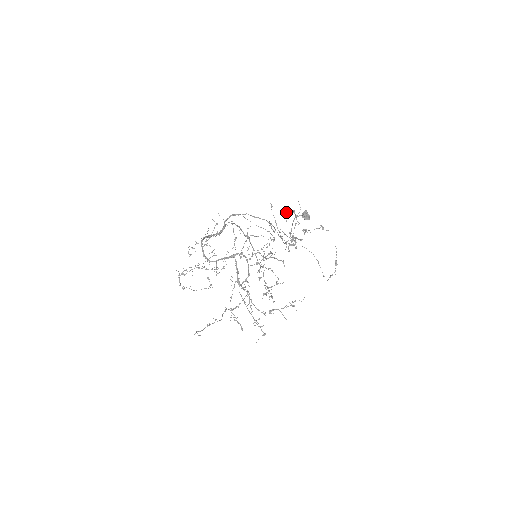
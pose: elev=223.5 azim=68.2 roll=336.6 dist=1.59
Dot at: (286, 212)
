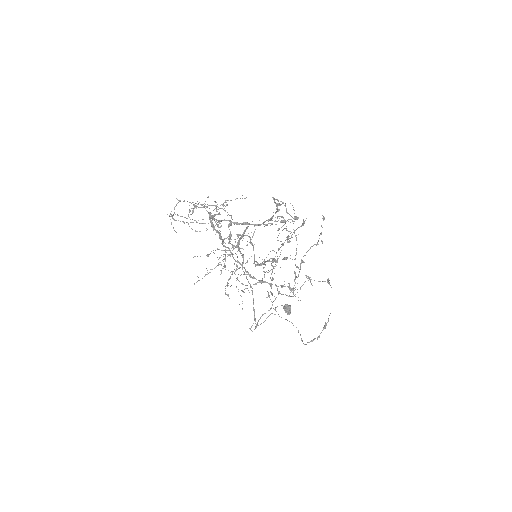
Dot at: occluded
